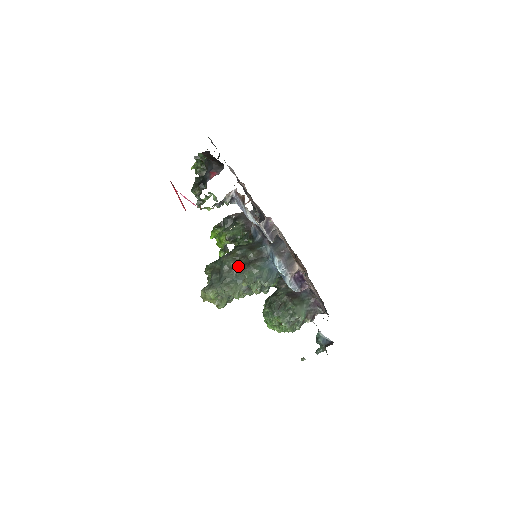
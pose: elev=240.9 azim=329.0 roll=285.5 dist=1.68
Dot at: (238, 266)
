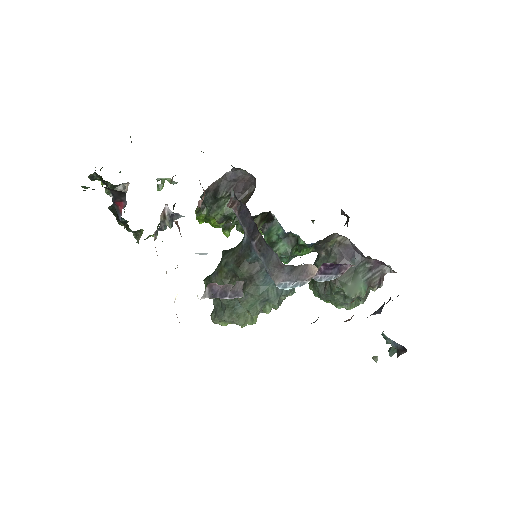
Dot at: occluded
